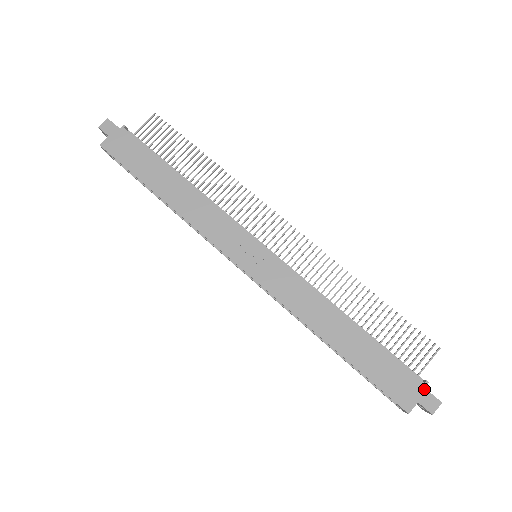
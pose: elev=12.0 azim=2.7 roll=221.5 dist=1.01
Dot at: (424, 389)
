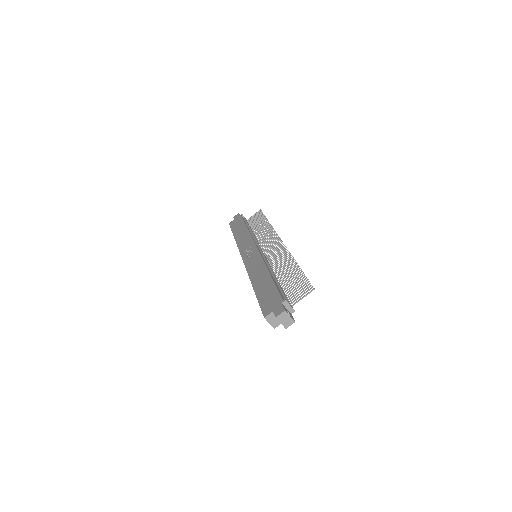
Dot at: (281, 304)
